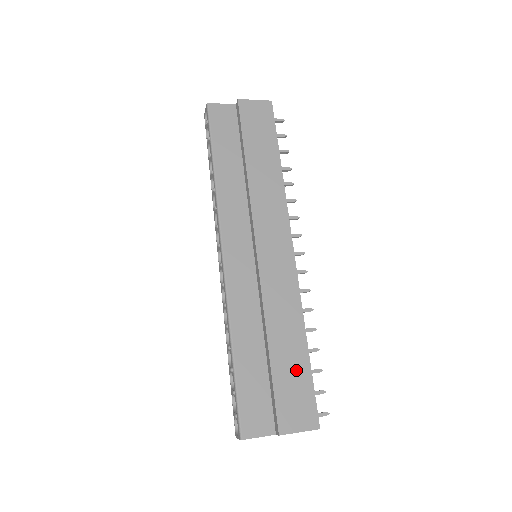
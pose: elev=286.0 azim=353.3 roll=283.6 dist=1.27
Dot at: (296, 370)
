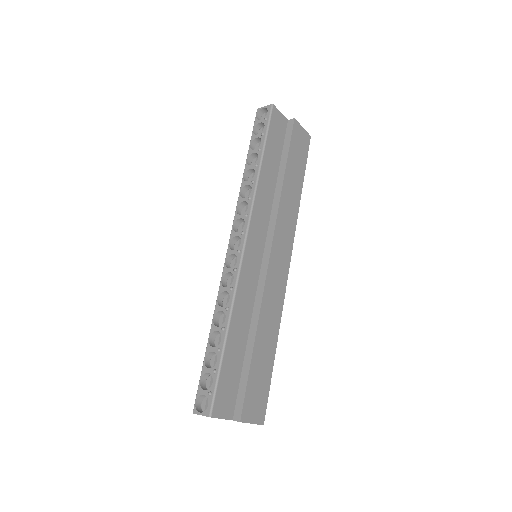
Dot at: (264, 369)
